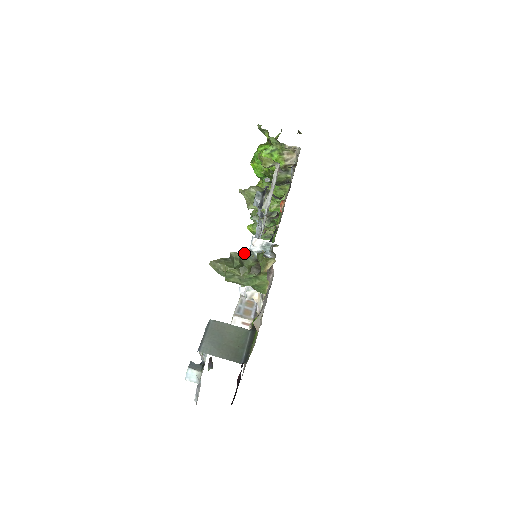
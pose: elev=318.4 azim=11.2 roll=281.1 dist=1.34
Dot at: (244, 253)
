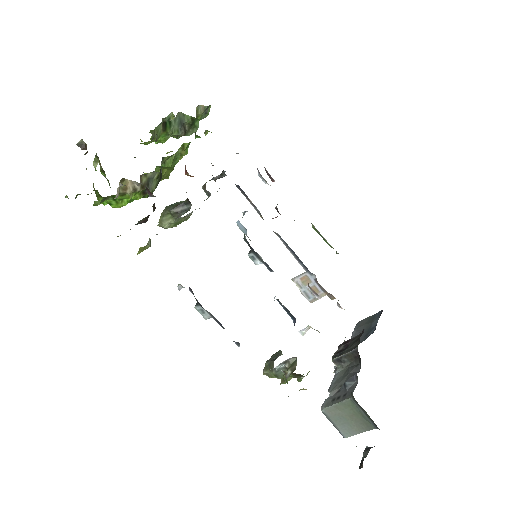
Dot at: (274, 374)
